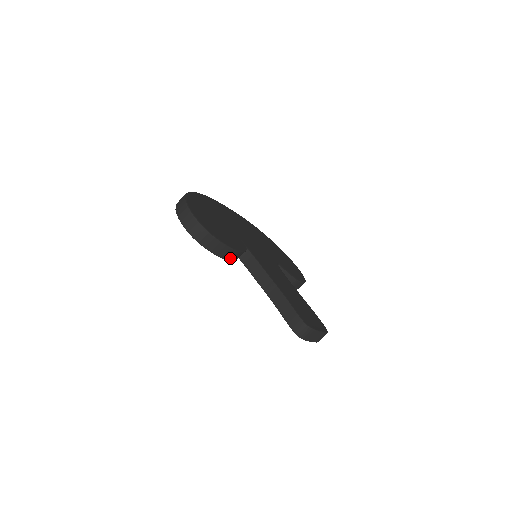
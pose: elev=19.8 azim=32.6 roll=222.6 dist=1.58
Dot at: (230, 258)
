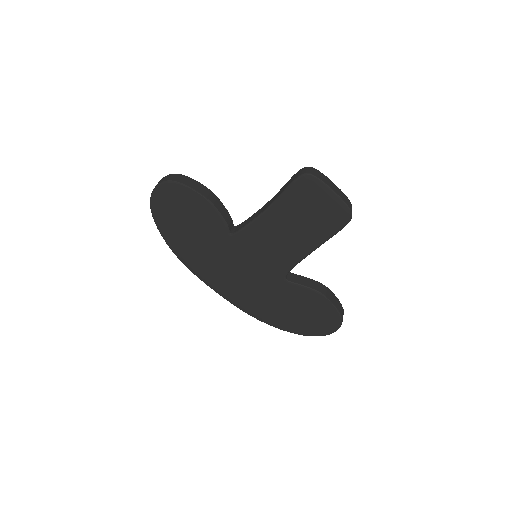
Dot at: (214, 203)
